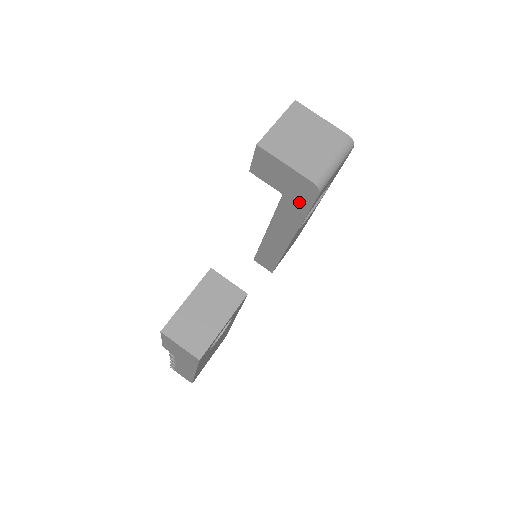
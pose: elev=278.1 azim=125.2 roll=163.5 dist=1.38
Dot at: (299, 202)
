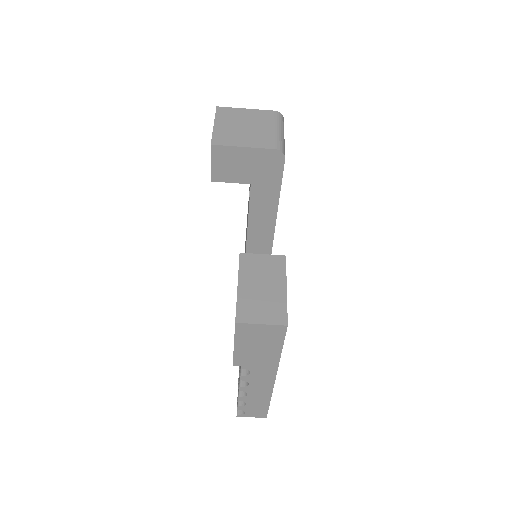
Dot at: (269, 182)
